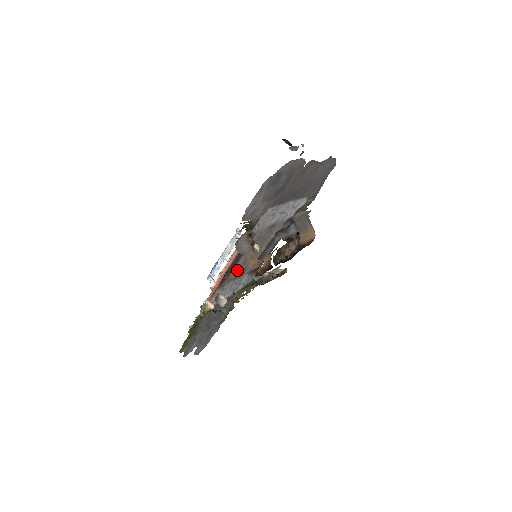
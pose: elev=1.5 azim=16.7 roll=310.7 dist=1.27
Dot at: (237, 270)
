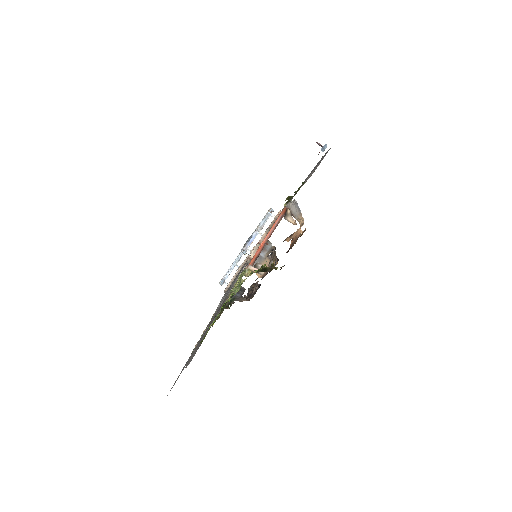
Dot at: occluded
